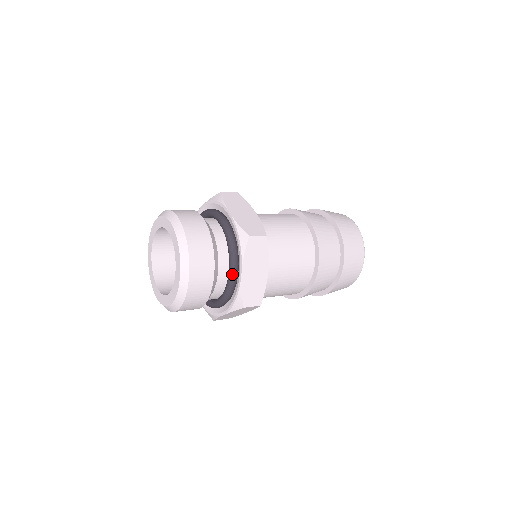
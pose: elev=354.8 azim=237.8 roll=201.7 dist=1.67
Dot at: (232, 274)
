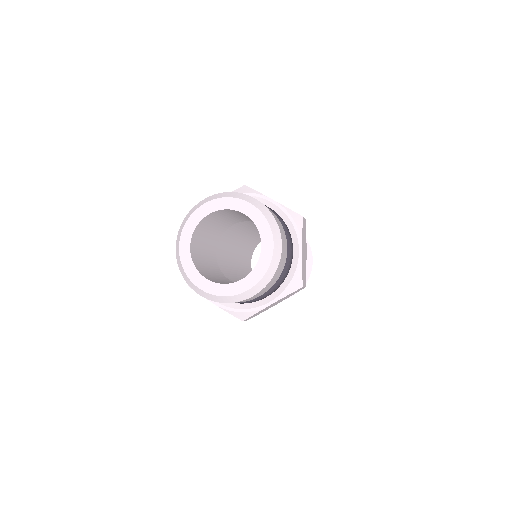
Dot at: (262, 297)
